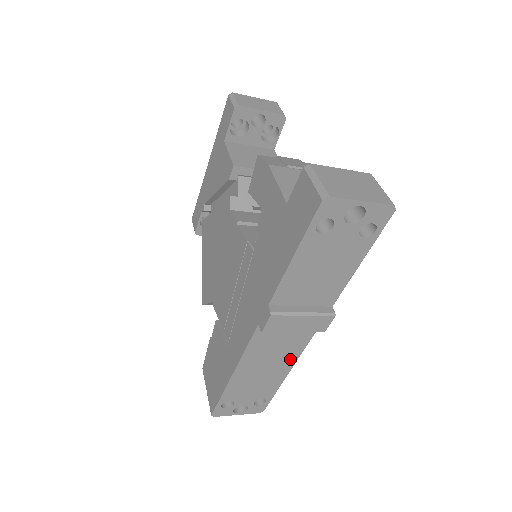
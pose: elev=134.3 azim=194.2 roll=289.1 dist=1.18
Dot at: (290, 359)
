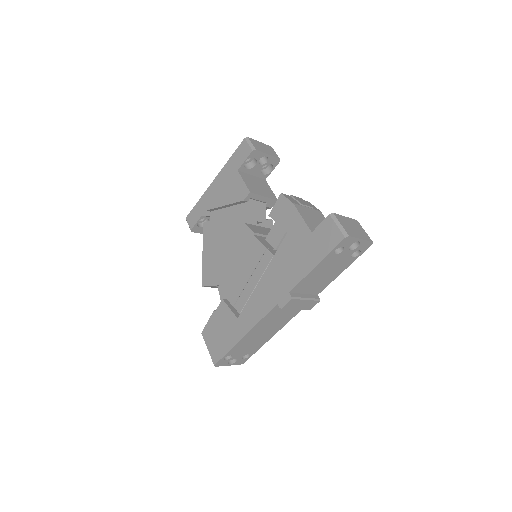
Dot at: (279, 327)
